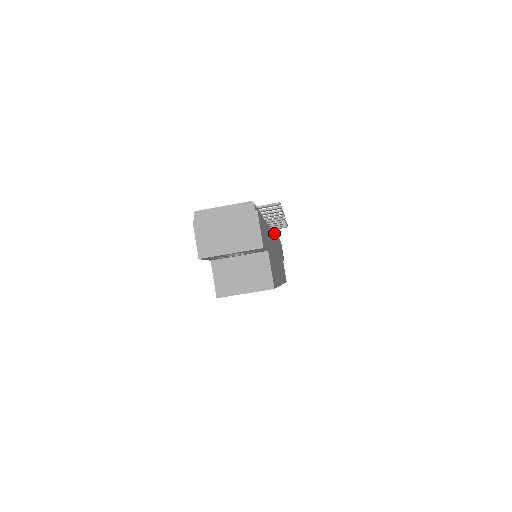
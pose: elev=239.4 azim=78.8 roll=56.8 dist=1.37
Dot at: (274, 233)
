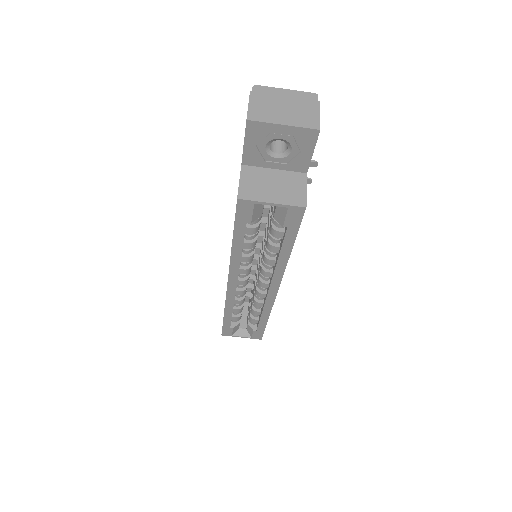
Dot at: occluded
